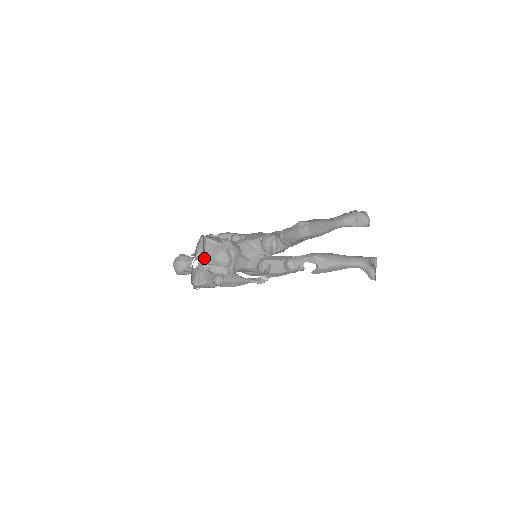
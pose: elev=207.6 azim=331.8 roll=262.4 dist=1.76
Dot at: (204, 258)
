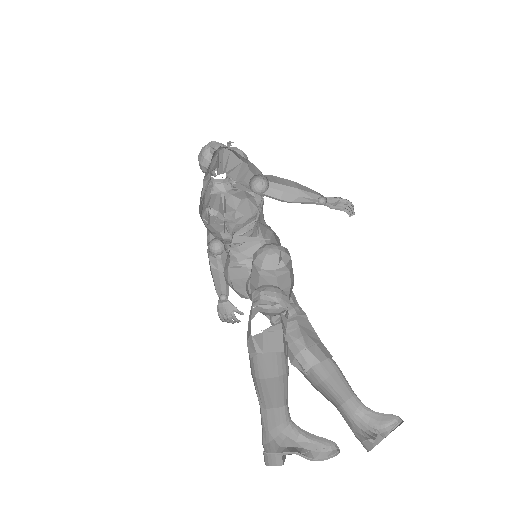
Dot at: occluded
